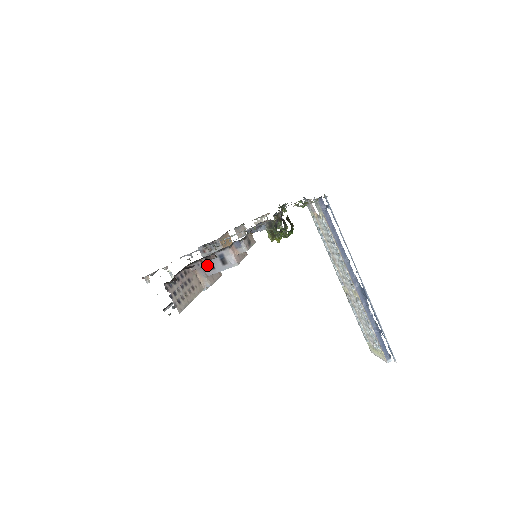
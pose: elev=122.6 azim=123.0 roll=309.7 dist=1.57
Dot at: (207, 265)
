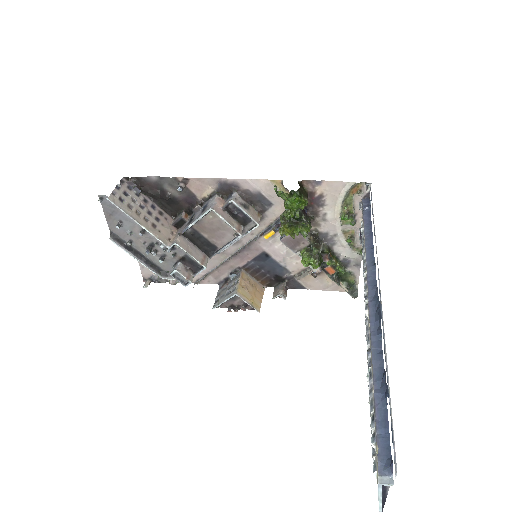
Dot at: (178, 187)
